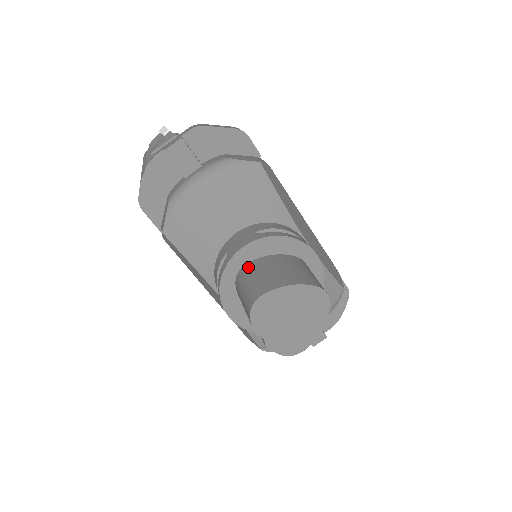
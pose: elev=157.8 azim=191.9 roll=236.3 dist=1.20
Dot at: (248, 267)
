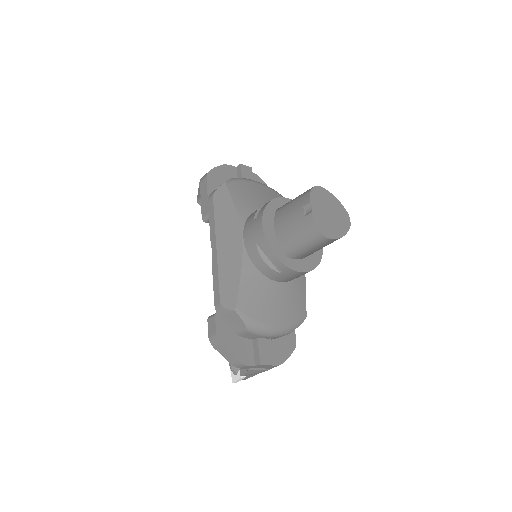
Dot at: occluded
